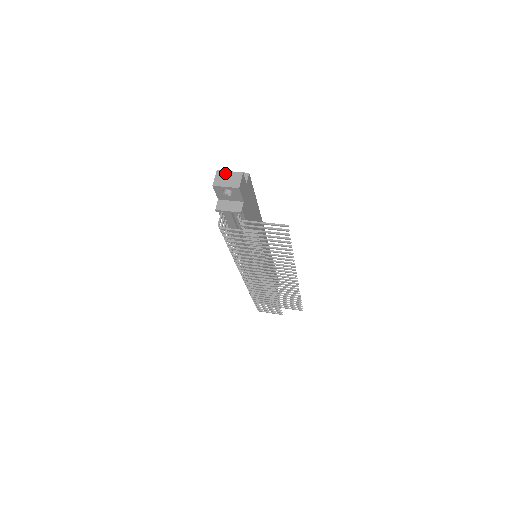
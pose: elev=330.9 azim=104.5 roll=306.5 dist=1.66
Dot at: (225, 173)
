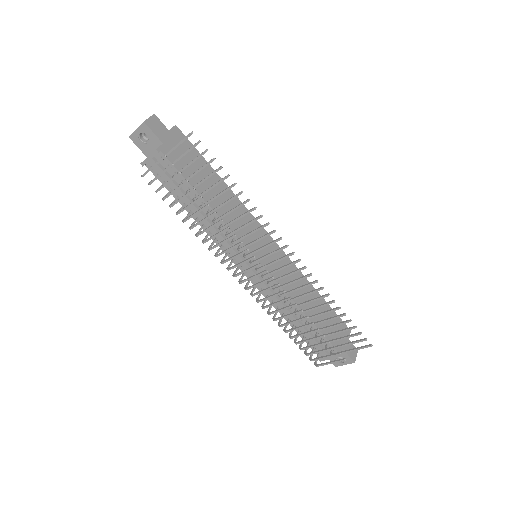
Dot at: occluded
